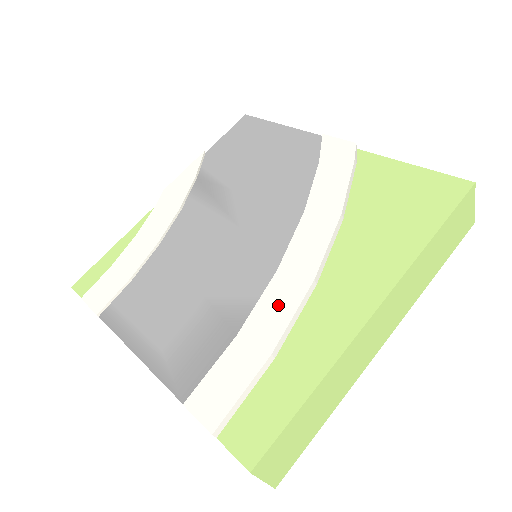
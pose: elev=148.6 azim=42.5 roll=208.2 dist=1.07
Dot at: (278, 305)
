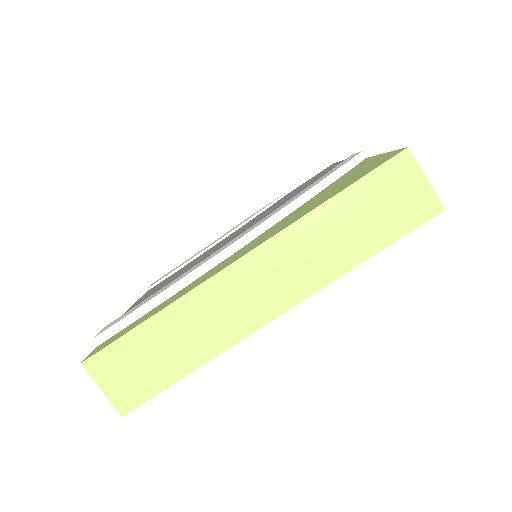
Dot at: (199, 264)
